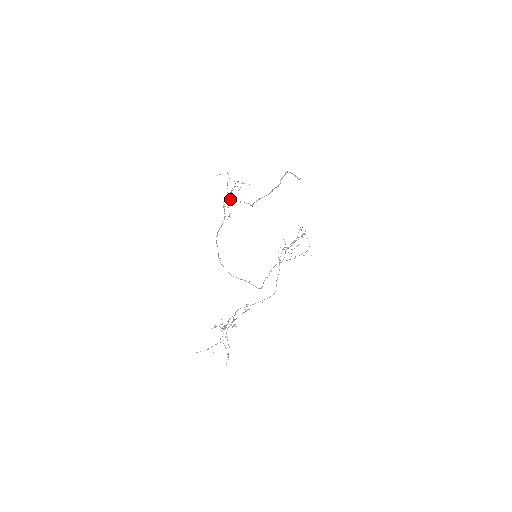
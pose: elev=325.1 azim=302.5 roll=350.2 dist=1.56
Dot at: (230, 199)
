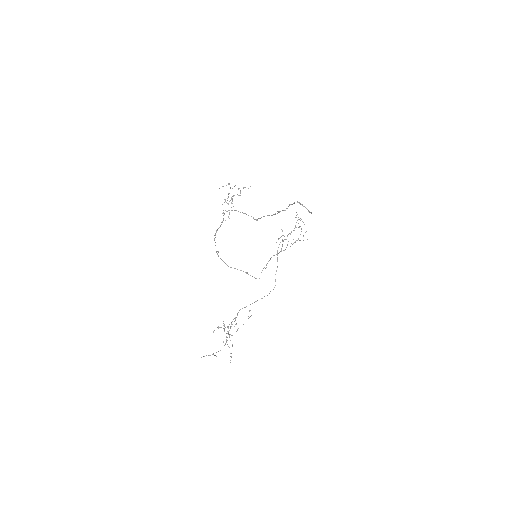
Dot at: occluded
